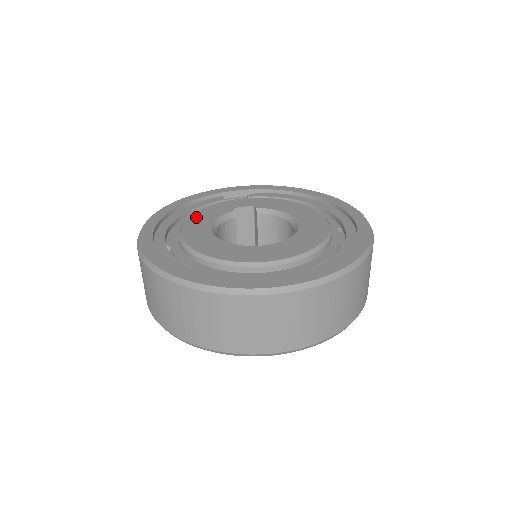
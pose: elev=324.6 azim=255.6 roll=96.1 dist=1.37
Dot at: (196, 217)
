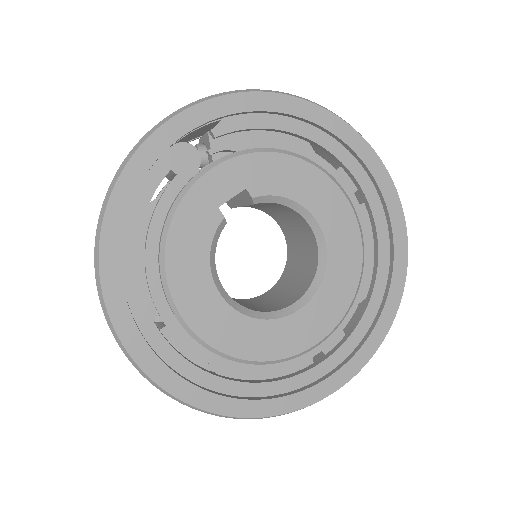
Dot at: (176, 259)
